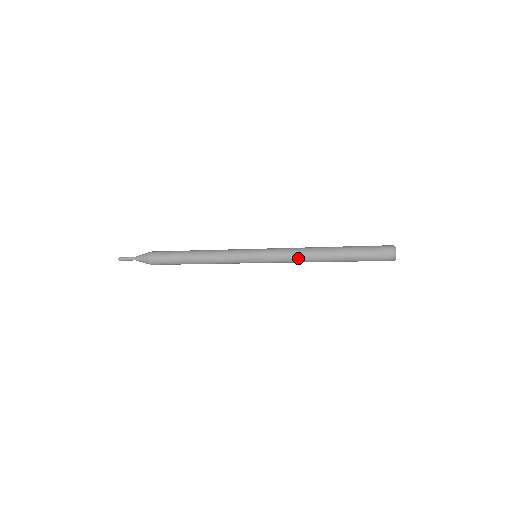
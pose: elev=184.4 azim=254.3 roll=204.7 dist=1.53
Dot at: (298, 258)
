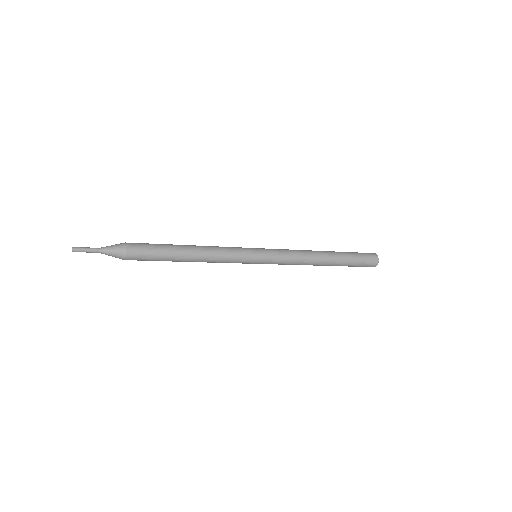
Dot at: (301, 253)
